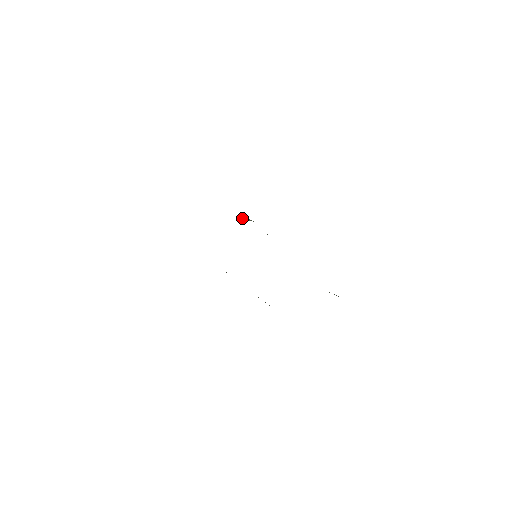
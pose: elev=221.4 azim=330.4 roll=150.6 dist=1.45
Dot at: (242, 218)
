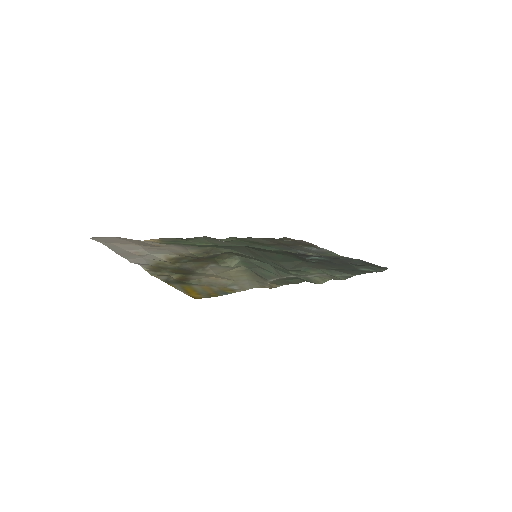
Dot at: (226, 262)
